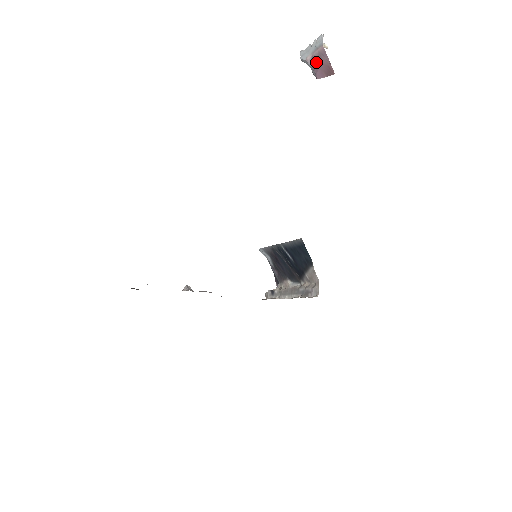
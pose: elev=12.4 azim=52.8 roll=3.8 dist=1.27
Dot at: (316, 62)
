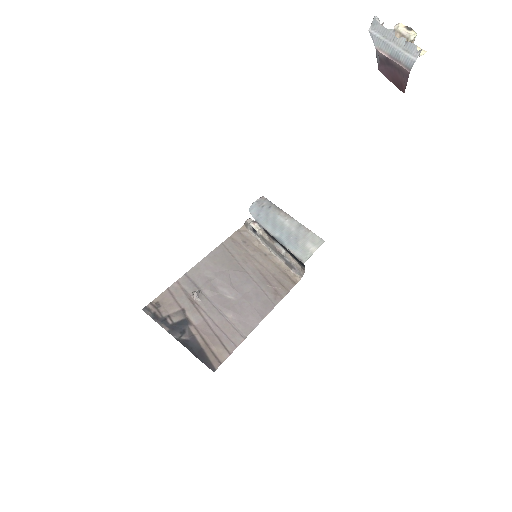
Dot at: (389, 64)
